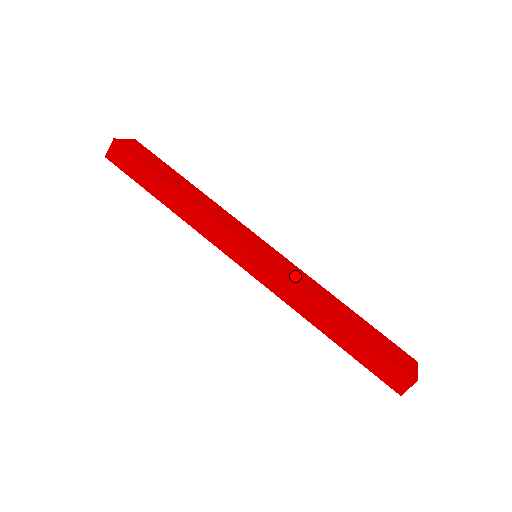
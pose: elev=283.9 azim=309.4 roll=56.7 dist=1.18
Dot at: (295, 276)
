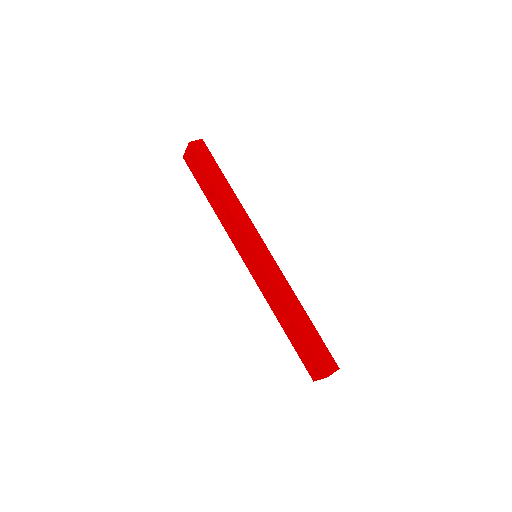
Dot at: occluded
